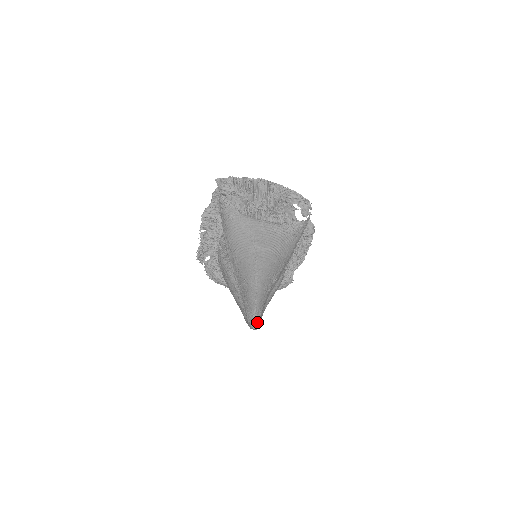
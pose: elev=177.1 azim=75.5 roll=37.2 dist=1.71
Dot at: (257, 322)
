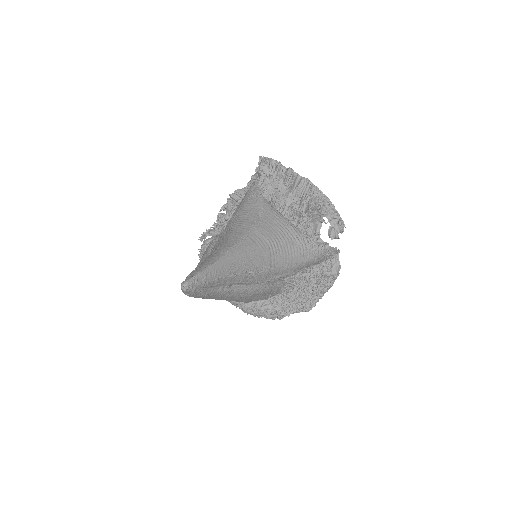
Dot at: (192, 286)
